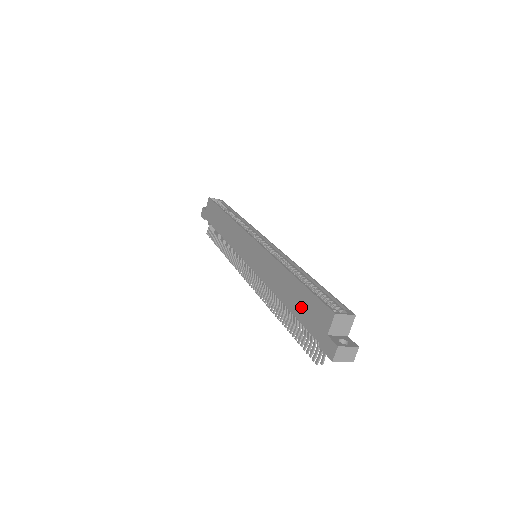
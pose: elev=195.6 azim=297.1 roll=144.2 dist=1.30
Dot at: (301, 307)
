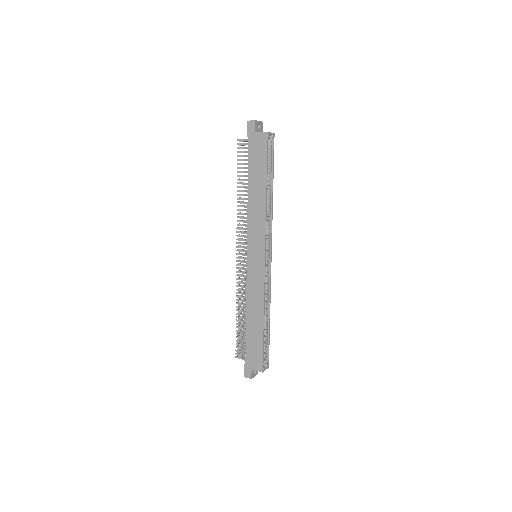
Dot at: (252, 342)
